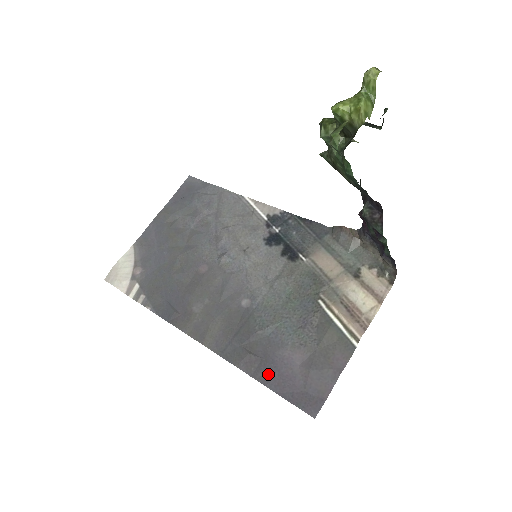
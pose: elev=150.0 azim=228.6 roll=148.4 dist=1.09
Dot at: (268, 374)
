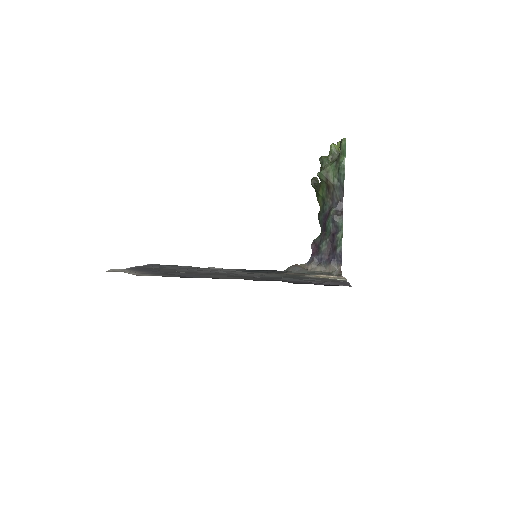
Dot at: (304, 283)
